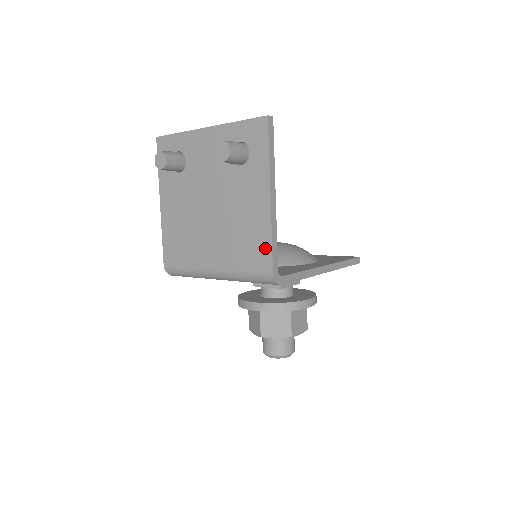
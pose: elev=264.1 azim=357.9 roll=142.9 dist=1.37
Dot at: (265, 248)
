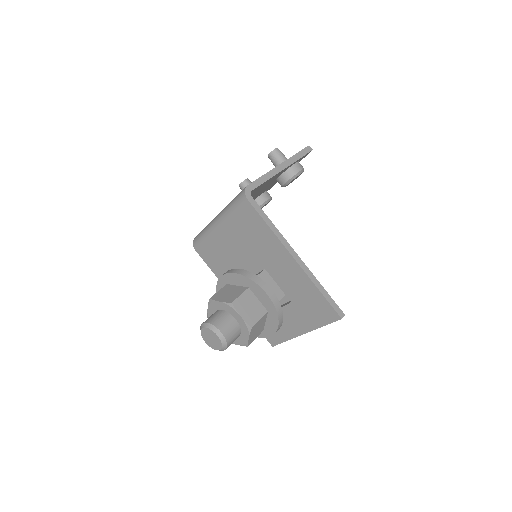
Dot at: occluded
